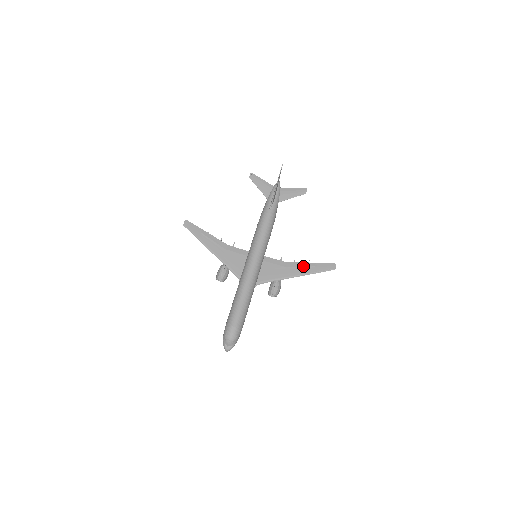
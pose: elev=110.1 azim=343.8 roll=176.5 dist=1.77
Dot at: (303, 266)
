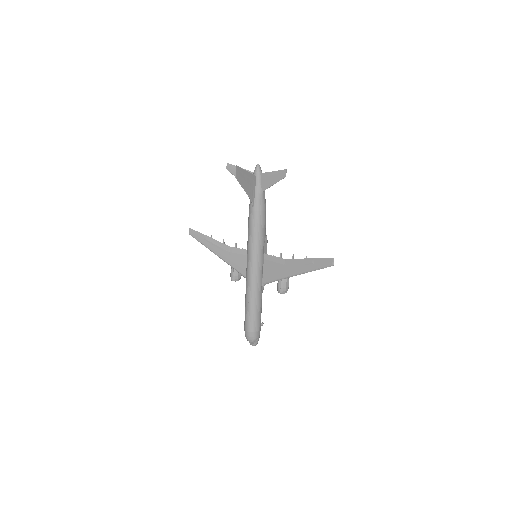
Dot at: (301, 263)
